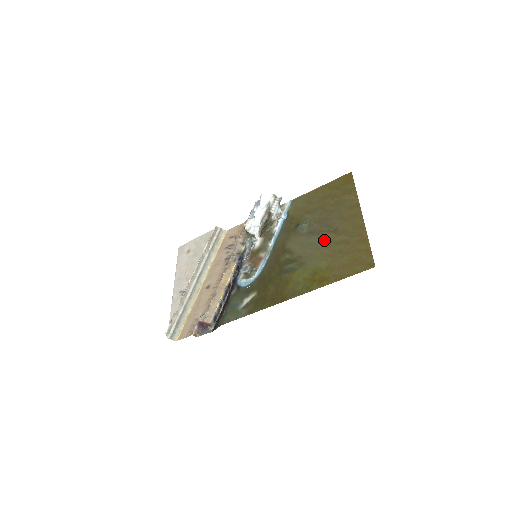
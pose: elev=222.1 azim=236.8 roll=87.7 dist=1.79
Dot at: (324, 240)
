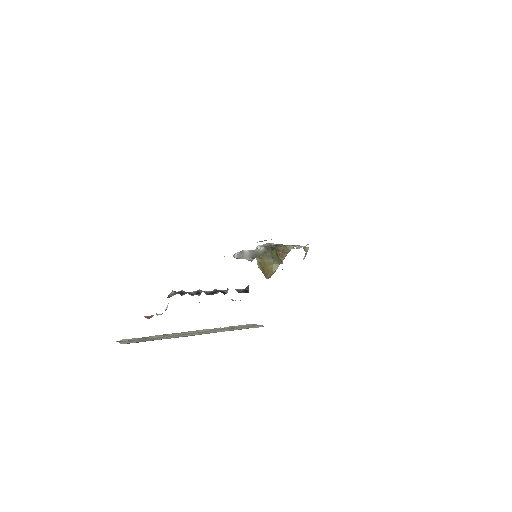
Dot at: occluded
